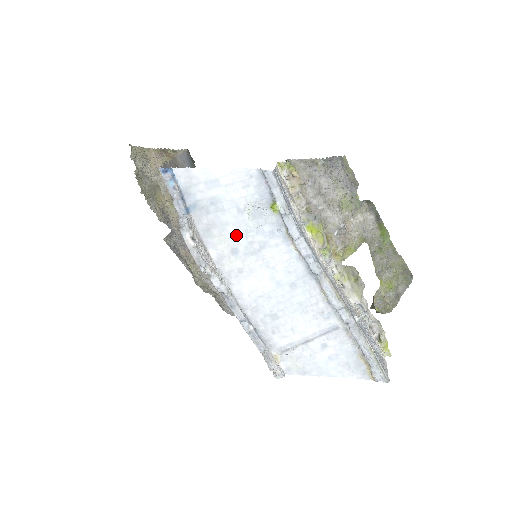
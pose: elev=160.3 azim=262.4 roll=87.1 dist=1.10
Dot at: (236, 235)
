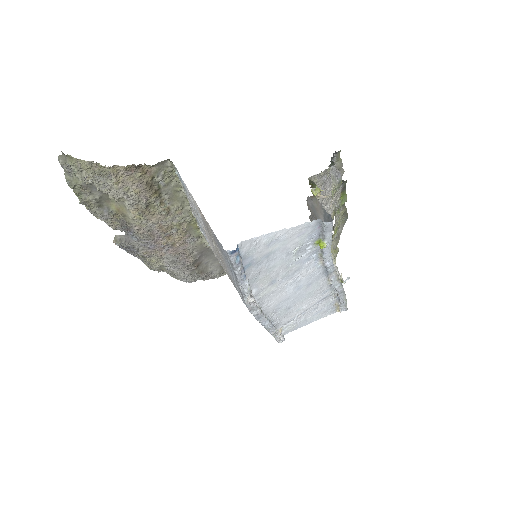
Dot at: (278, 271)
